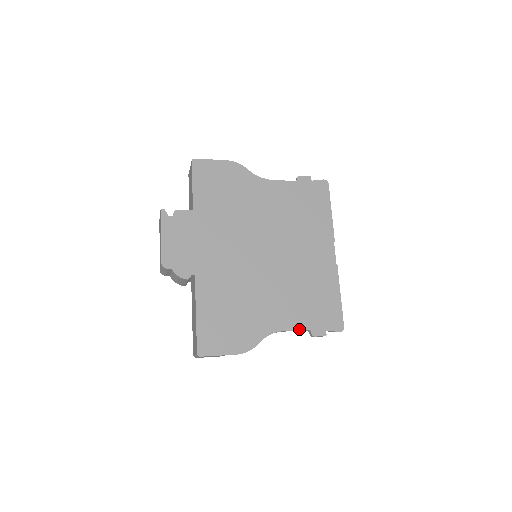
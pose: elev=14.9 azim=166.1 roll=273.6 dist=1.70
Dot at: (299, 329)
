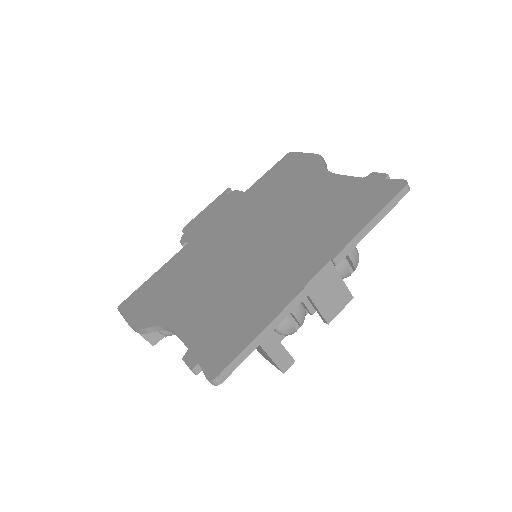
Dot at: (183, 339)
